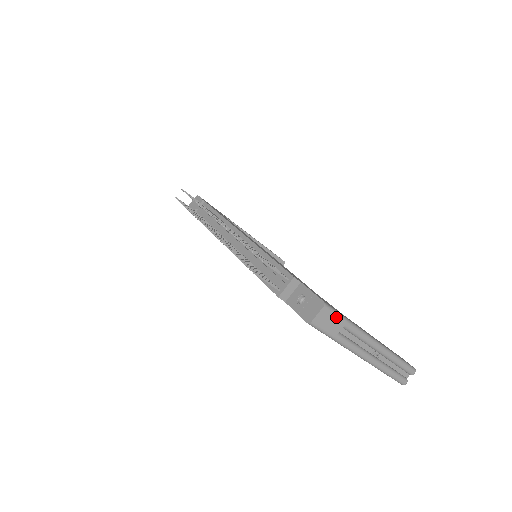
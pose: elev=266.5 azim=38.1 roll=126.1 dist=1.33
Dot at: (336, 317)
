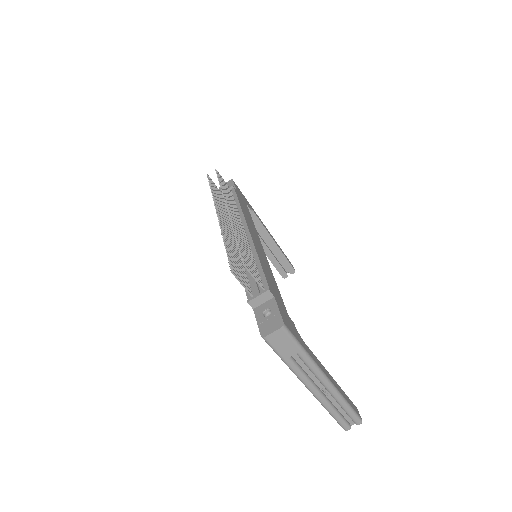
Dot at: (292, 342)
